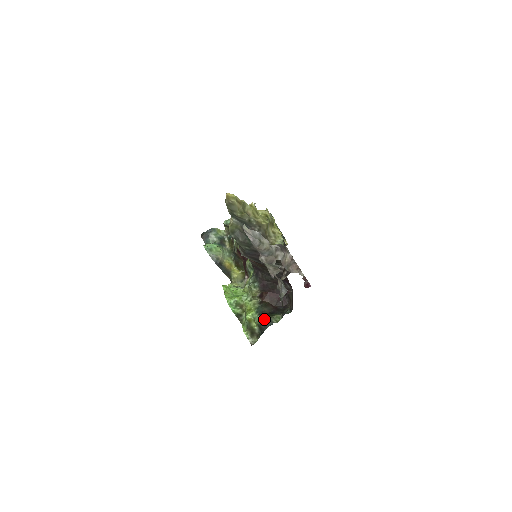
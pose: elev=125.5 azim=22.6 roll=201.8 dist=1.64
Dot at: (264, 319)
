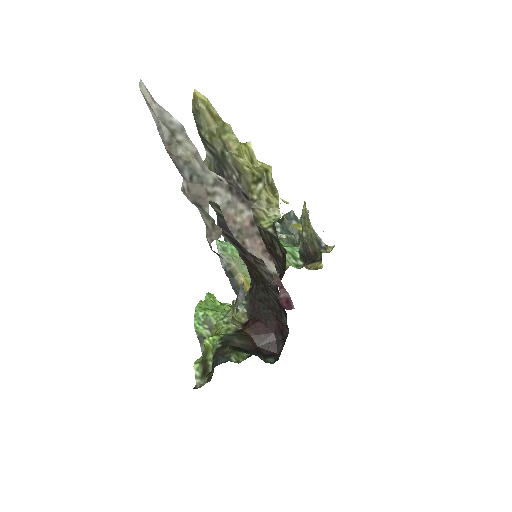
Dot at: (222, 350)
